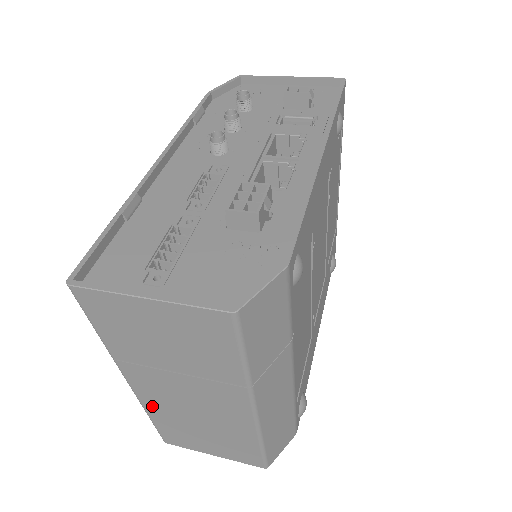
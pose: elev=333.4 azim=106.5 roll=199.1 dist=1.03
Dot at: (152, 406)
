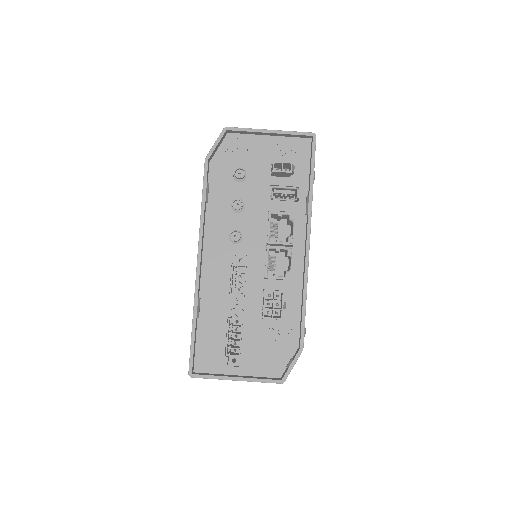
Dot at: occluded
